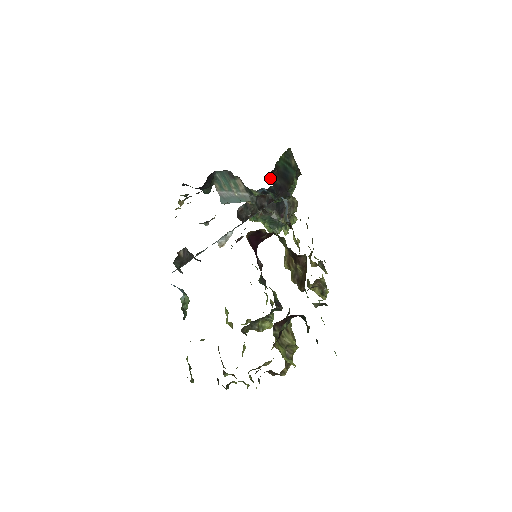
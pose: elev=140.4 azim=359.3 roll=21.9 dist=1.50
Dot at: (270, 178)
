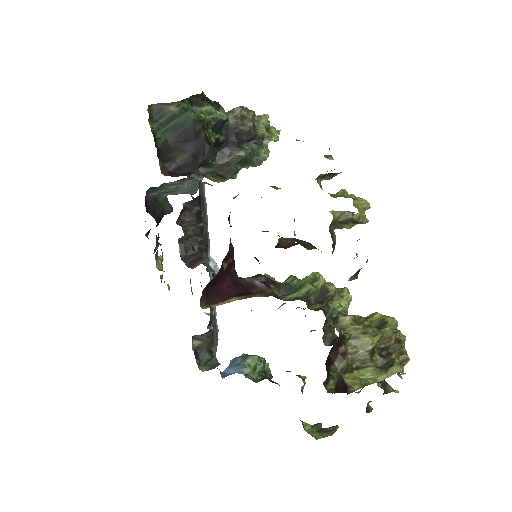
Dot at: (169, 174)
